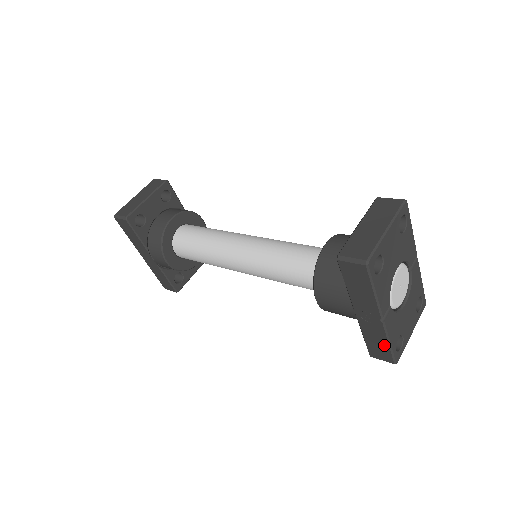
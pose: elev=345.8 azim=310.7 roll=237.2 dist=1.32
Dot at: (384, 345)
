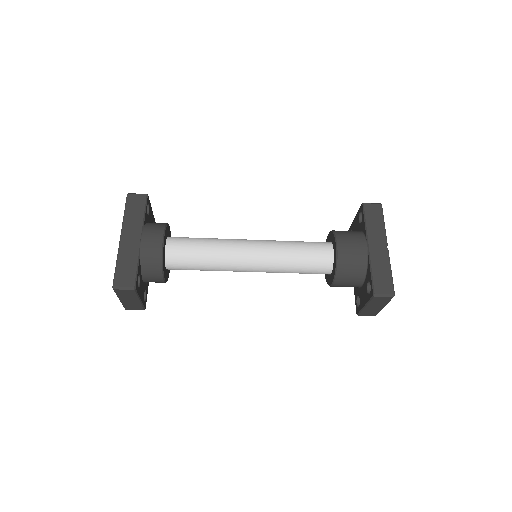
Dot at: (387, 273)
